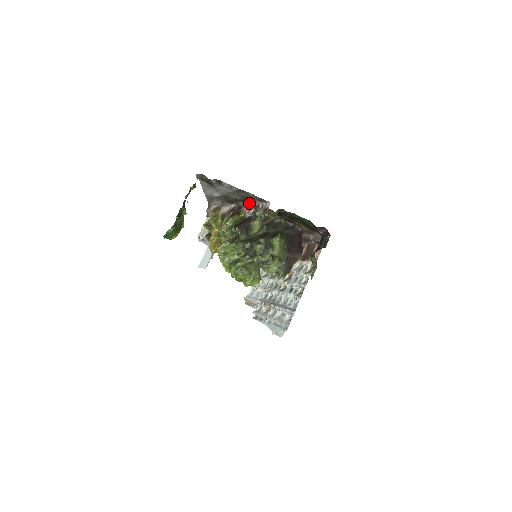
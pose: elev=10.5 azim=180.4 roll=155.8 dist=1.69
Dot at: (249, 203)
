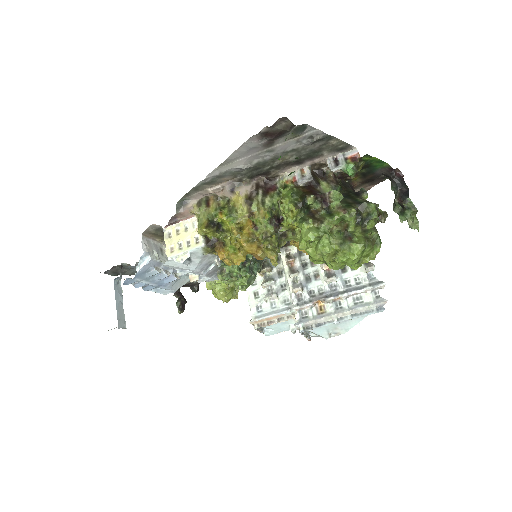
Dot at: (302, 164)
